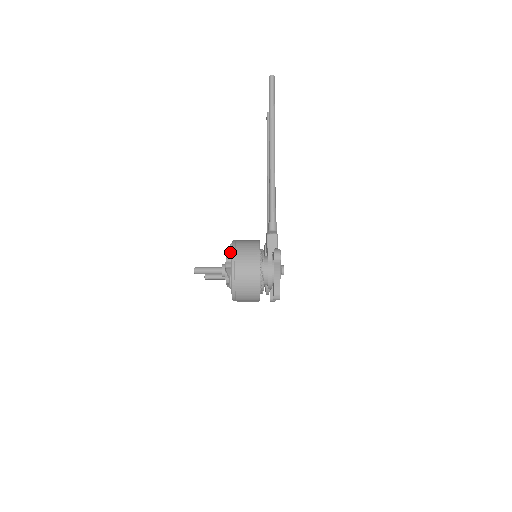
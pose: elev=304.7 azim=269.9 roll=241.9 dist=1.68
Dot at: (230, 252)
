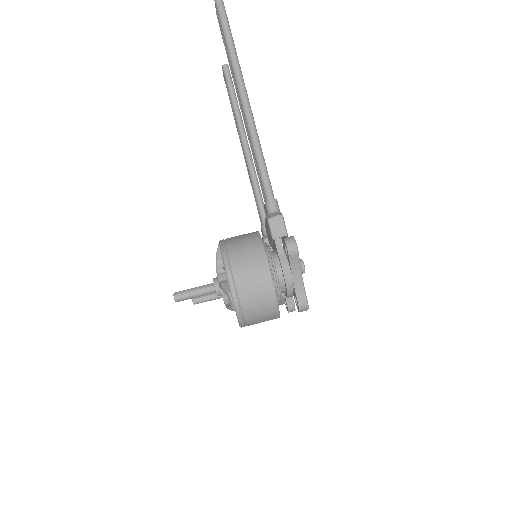
Dot at: (220, 258)
